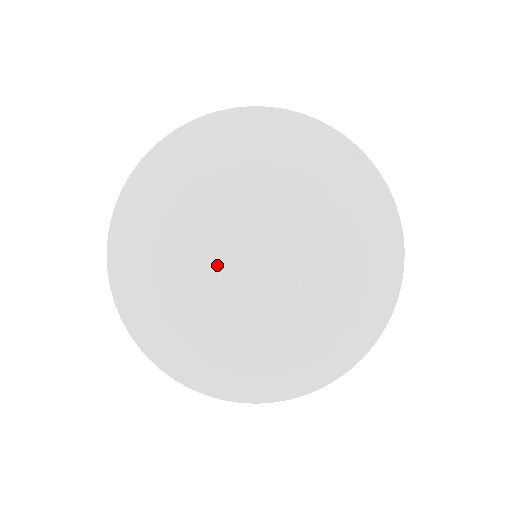
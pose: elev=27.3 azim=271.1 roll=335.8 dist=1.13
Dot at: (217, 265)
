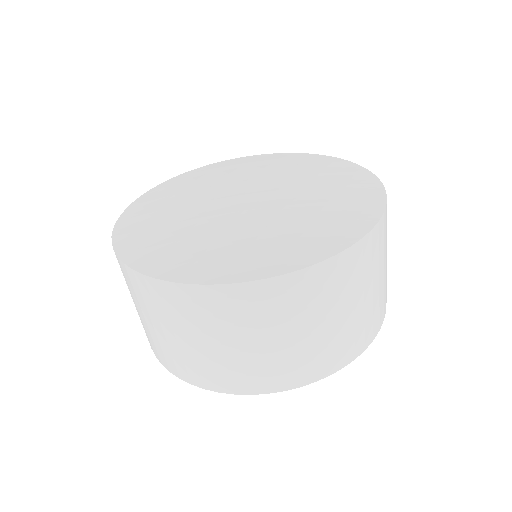
Dot at: (211, 205)
